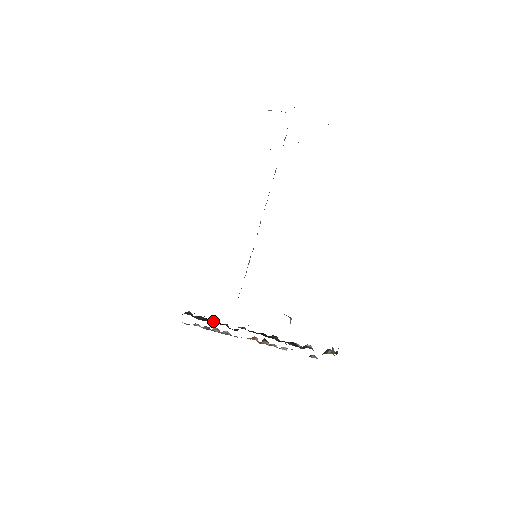
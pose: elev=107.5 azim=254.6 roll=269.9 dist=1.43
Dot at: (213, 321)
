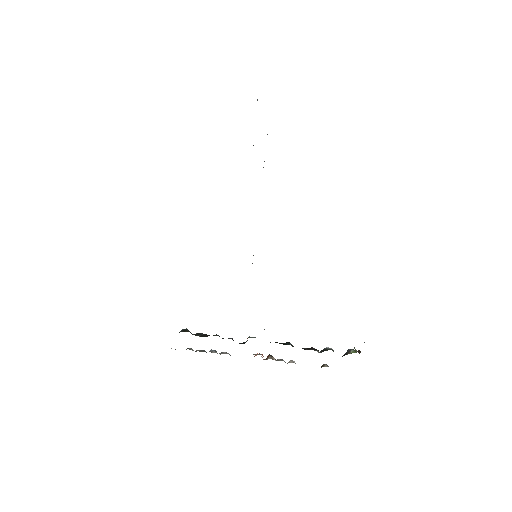
Dot at: (217, 335)
